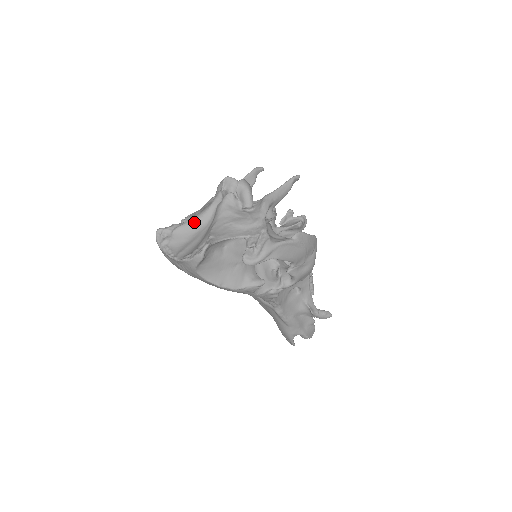
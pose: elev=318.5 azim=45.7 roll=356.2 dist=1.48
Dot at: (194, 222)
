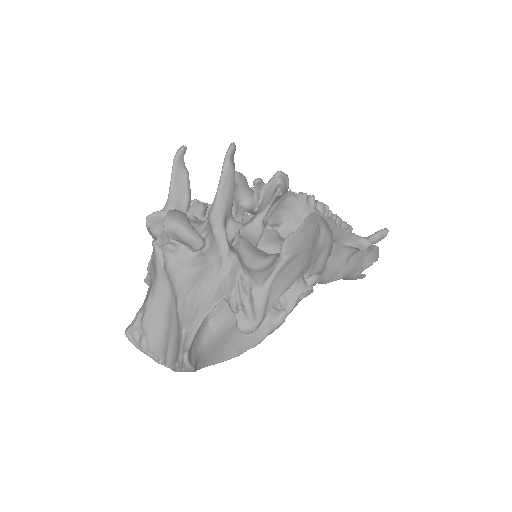
Dot at: (155, 301)
